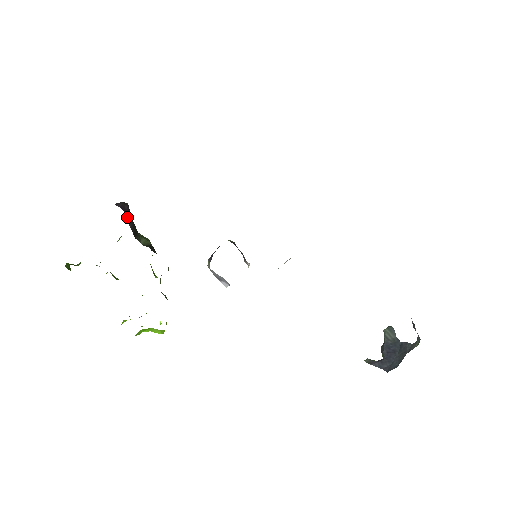
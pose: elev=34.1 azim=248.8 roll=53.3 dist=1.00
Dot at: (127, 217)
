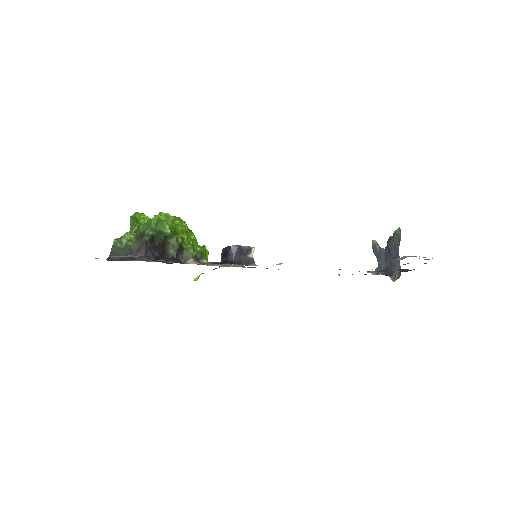
Dot at: (153, 251)
